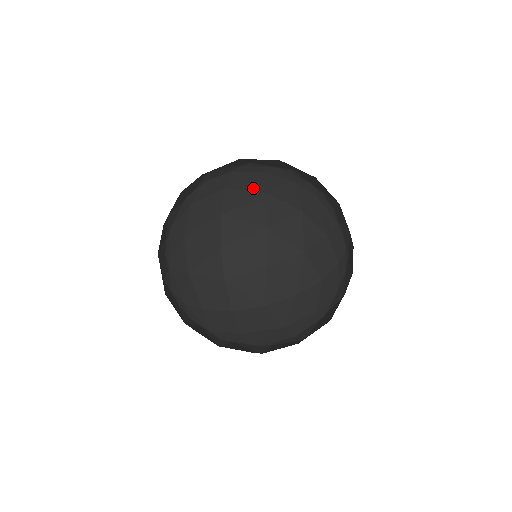
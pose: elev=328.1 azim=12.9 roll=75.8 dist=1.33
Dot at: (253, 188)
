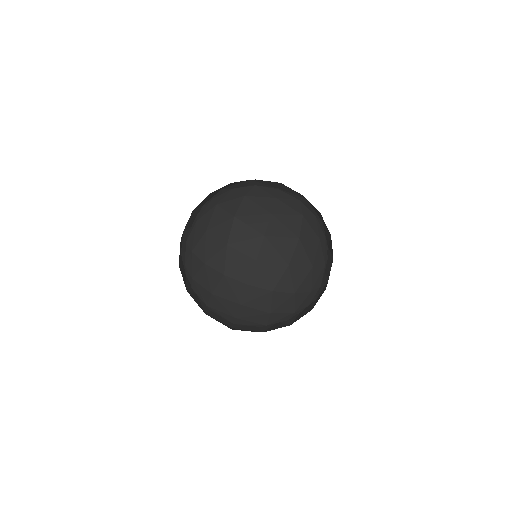
Dot at: (295, 208)
